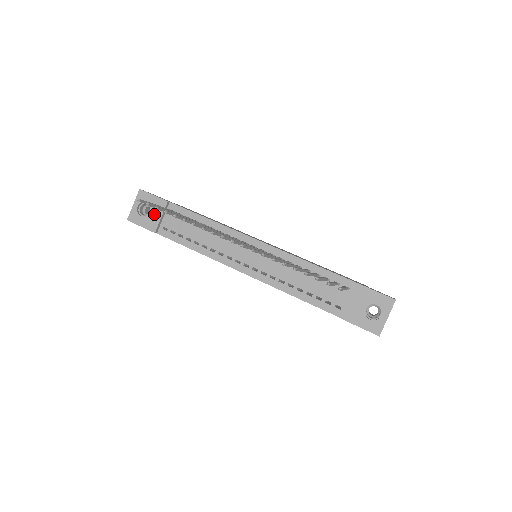
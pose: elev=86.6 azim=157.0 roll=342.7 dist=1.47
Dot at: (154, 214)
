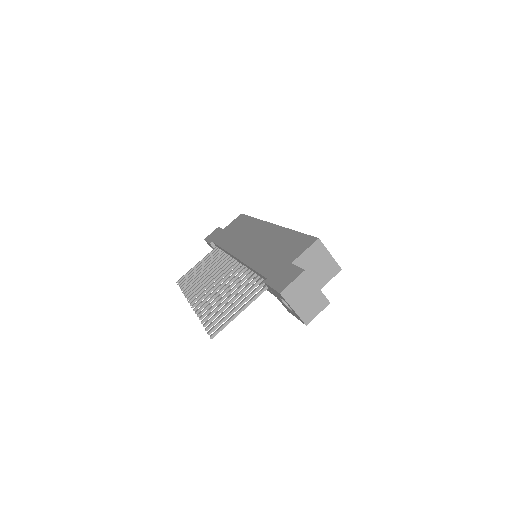
Dot at: occluded
